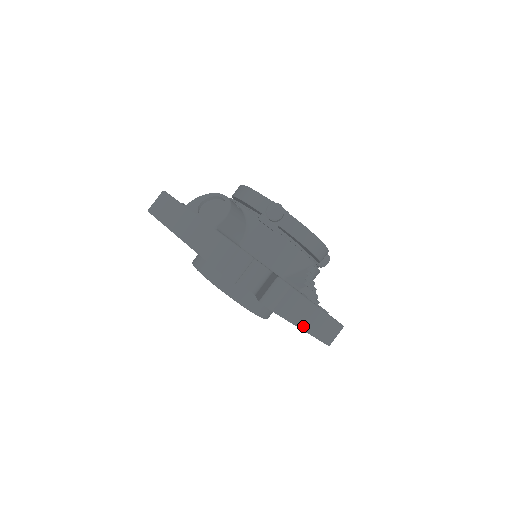
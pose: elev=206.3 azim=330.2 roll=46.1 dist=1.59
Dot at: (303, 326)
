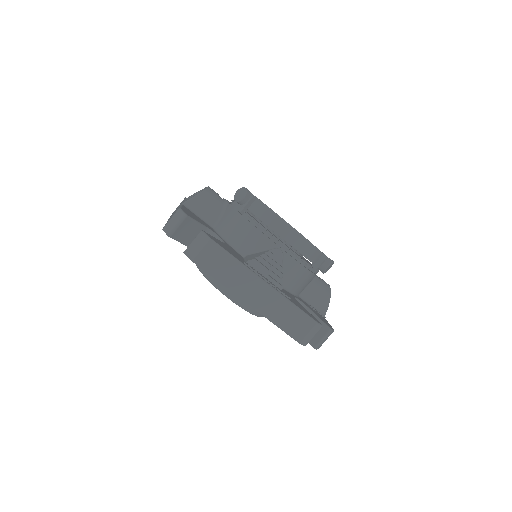
Dot at: (244, 297)
